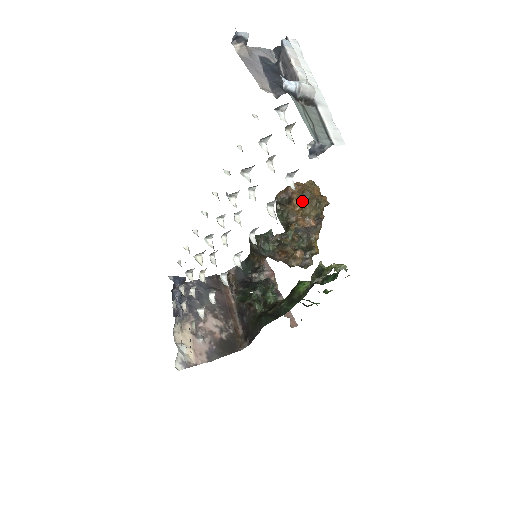
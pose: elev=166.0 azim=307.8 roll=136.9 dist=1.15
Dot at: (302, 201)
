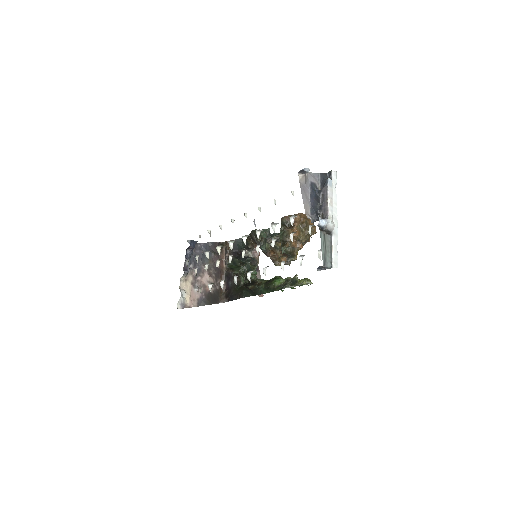
Dot at: (300, 230)
